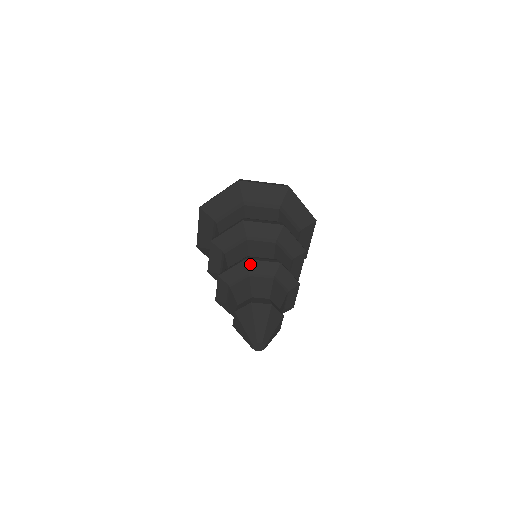
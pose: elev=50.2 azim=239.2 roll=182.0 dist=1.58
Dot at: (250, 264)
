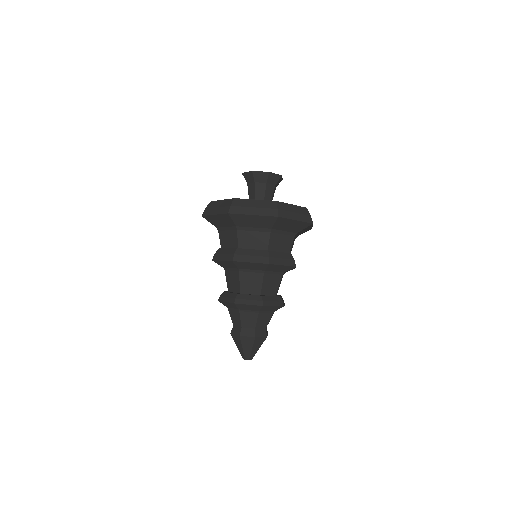
Dot at: (264, 308)
